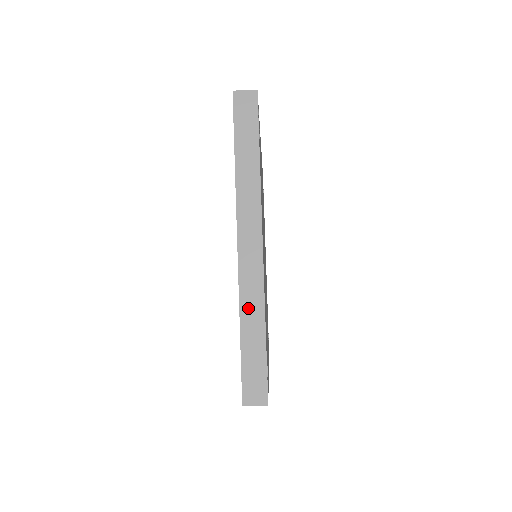
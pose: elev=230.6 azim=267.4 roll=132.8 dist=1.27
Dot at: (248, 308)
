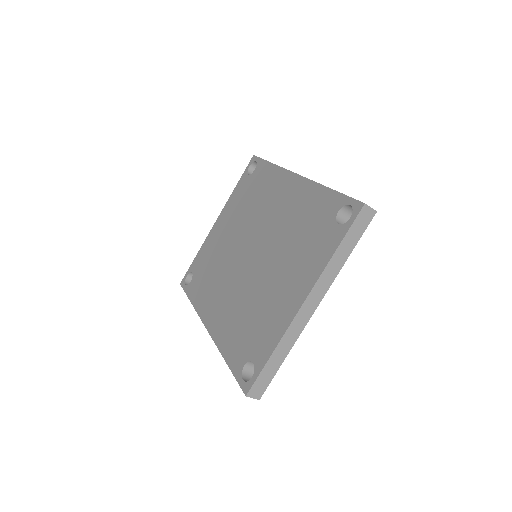
Dot at: (285, 343)
